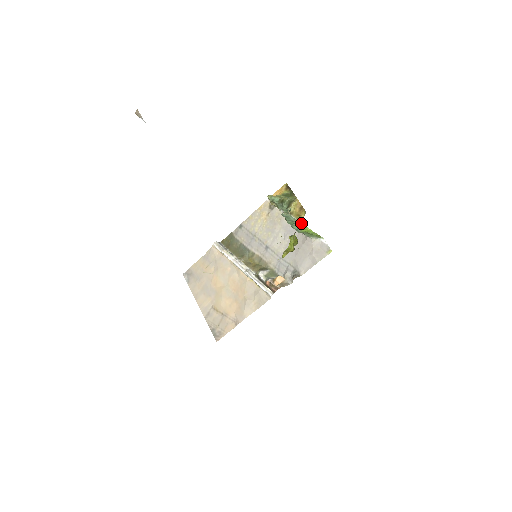
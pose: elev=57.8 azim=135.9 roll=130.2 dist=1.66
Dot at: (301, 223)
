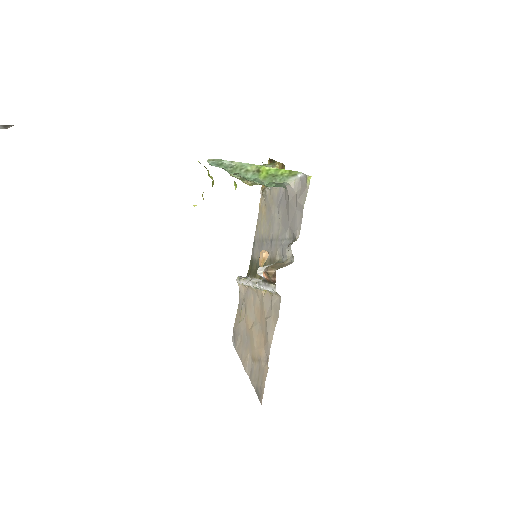
Dot at: (249, 165)
